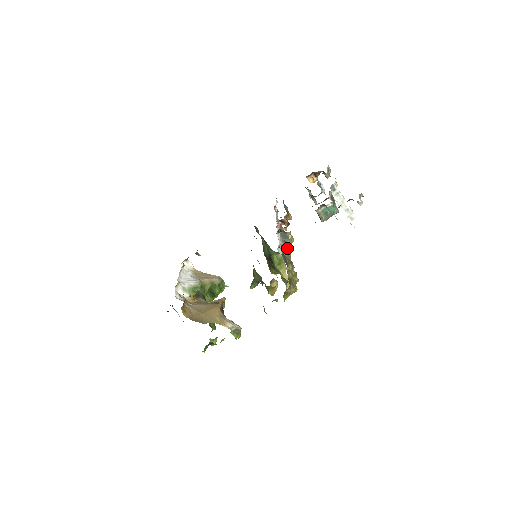
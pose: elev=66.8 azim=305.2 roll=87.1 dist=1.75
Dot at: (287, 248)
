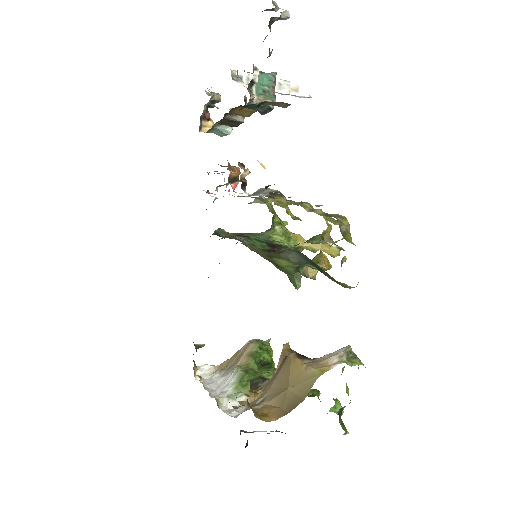
Dot at: (275, 197)
